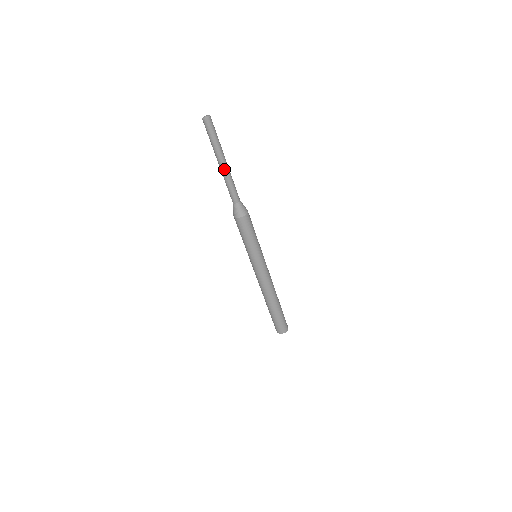
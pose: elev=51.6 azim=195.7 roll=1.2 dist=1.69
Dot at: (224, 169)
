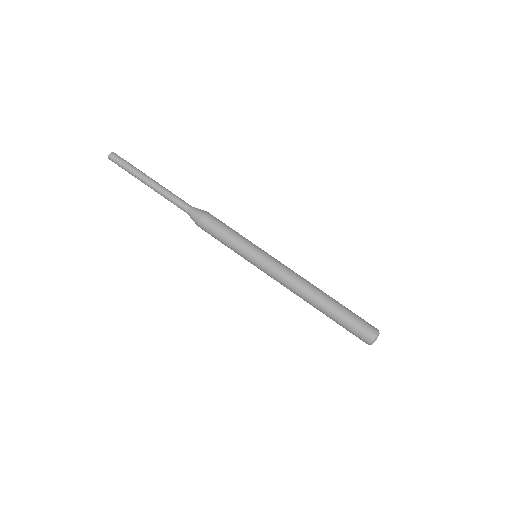
Dot at: (153, 185)
